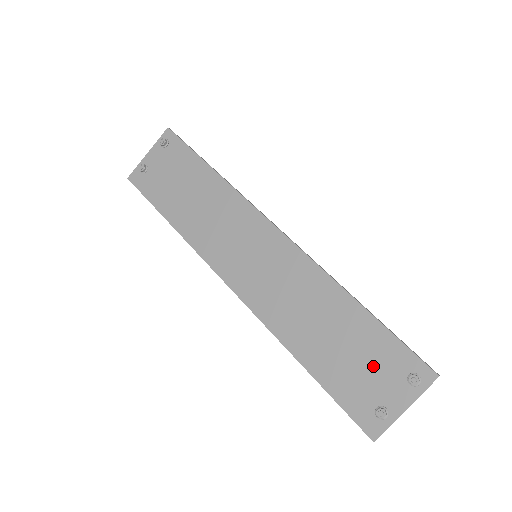
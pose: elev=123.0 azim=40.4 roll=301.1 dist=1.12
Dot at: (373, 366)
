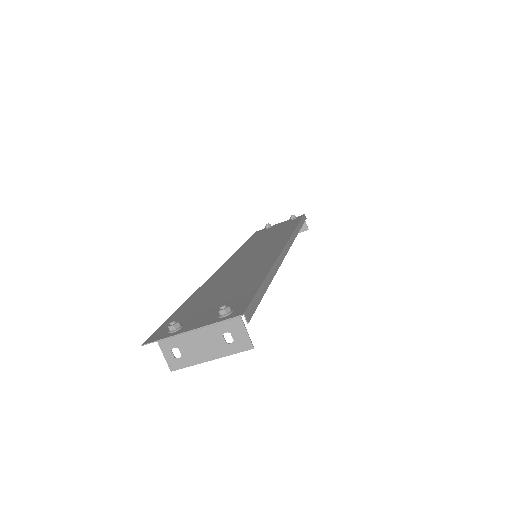
Dot at: (218, 304)
